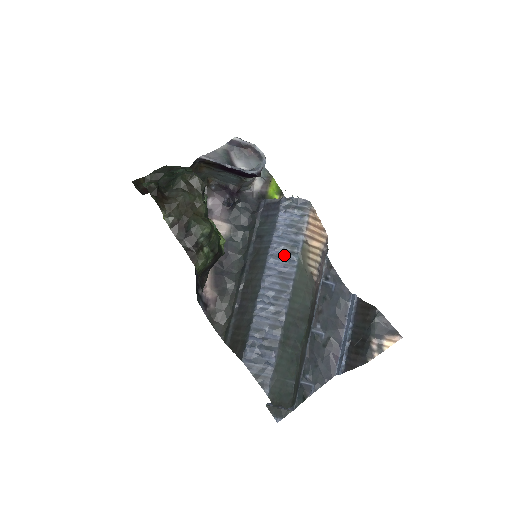
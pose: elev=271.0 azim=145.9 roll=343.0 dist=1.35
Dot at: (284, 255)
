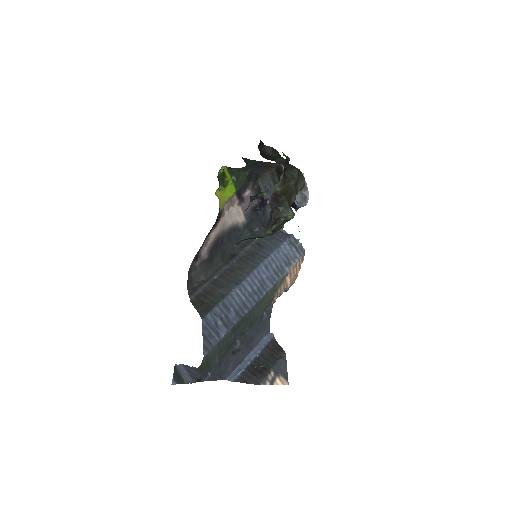
Dot at: (272, 271)
